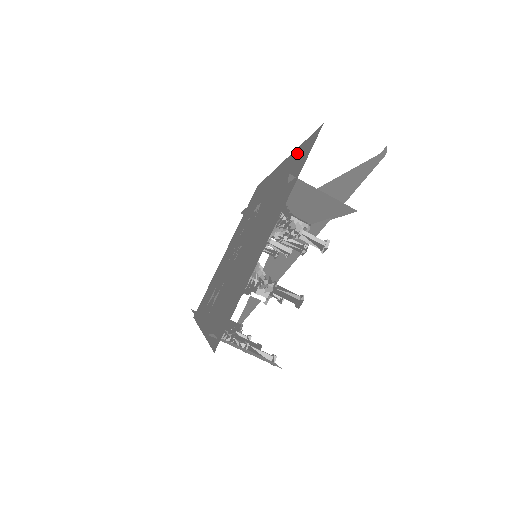
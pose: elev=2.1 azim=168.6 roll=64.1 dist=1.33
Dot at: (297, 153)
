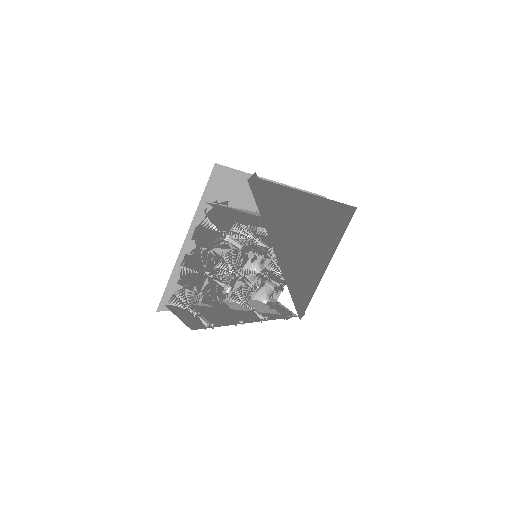
Dot at: (243, 180)
